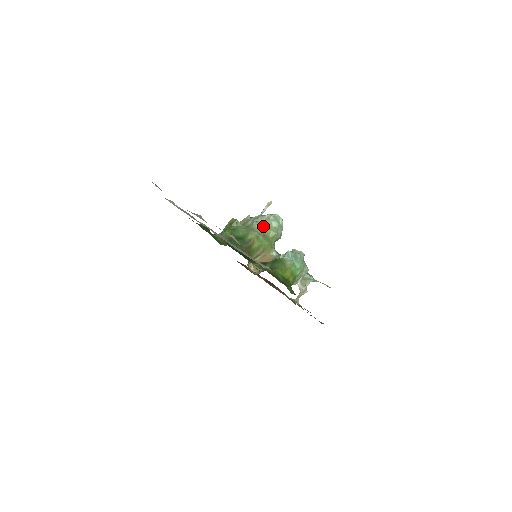
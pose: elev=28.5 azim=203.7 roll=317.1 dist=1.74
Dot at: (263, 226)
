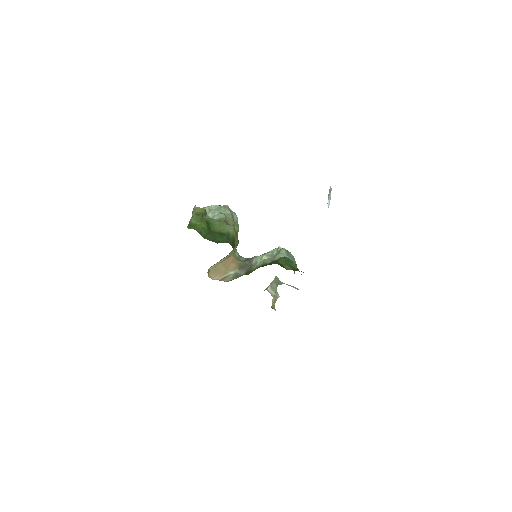
Dot at: (231, 219)
